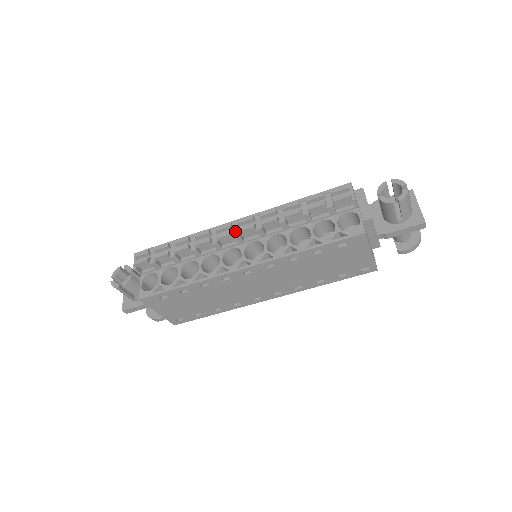
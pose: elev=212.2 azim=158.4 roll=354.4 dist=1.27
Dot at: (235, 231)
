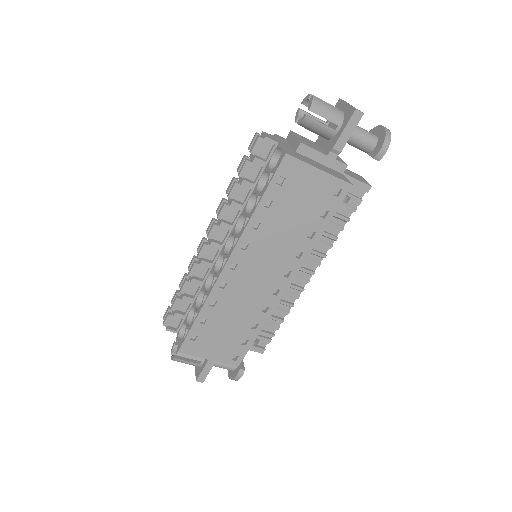
Dot at: (209, 241)
